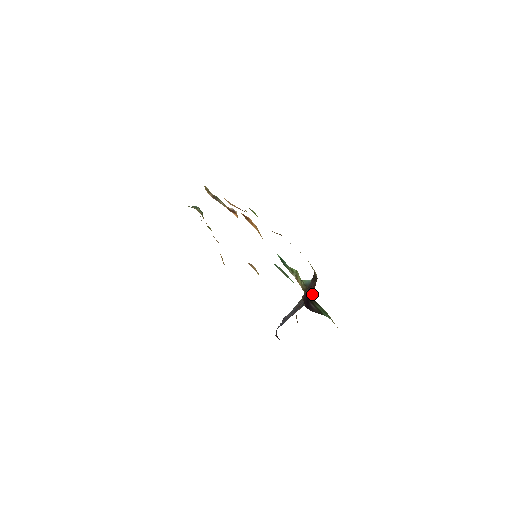
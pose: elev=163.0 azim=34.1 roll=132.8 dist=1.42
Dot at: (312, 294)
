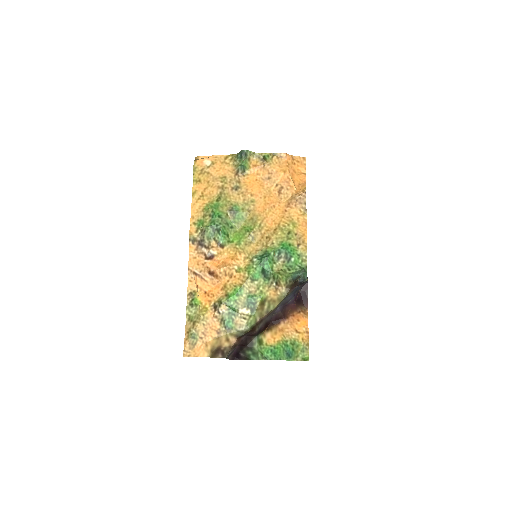
Dot at: (244, 345)
